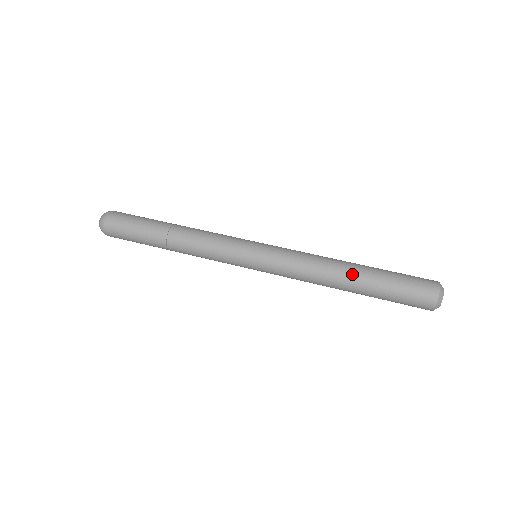
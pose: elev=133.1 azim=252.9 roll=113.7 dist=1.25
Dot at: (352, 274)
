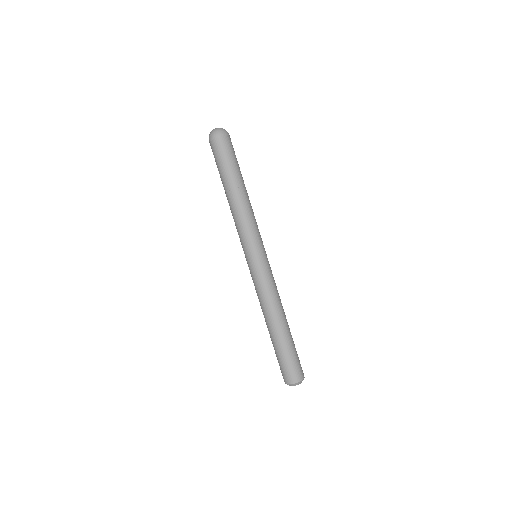
Dot at: (277, 327)
